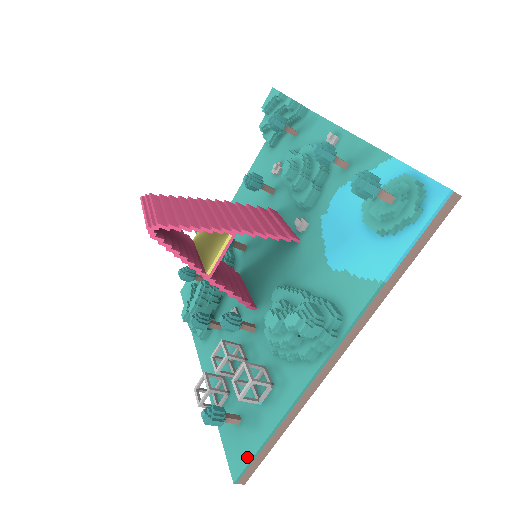
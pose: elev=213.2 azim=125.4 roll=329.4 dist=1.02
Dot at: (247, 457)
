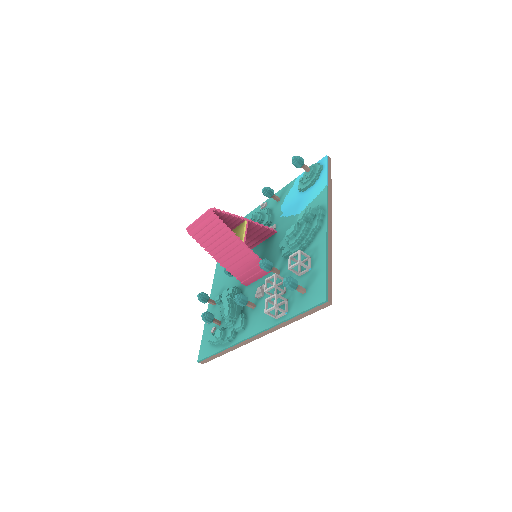
Dot at: (323, 285)
